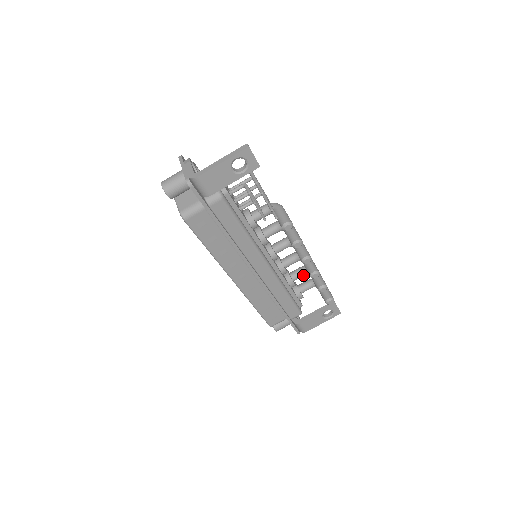
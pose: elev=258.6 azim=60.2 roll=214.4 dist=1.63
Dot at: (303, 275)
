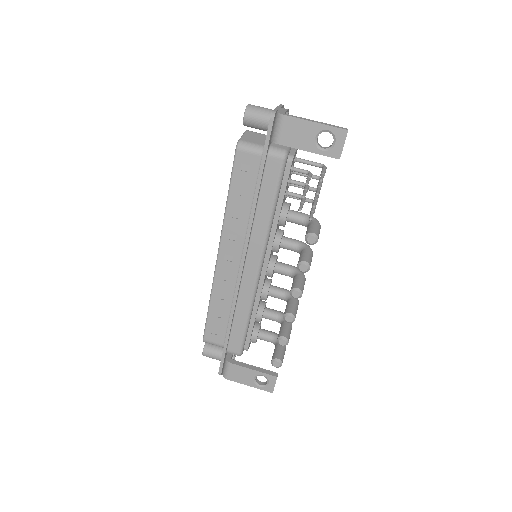
Dot at: (275, 319)
